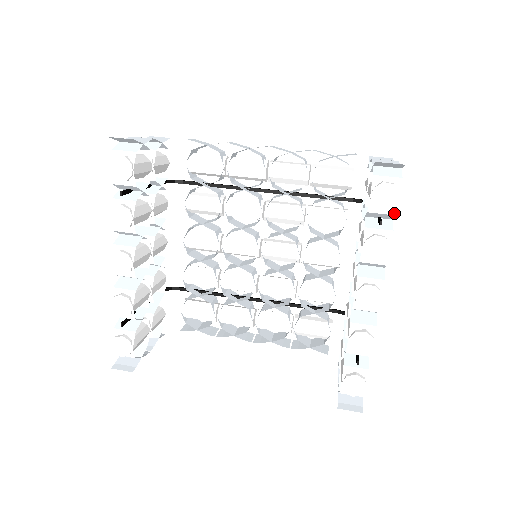
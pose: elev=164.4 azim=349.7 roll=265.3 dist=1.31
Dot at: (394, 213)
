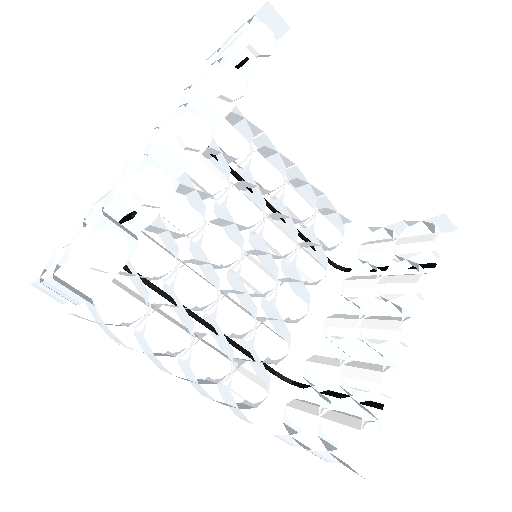
Dot at: (438, 264)
